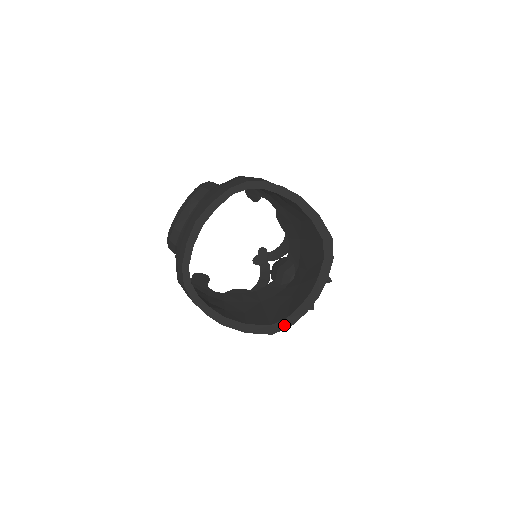
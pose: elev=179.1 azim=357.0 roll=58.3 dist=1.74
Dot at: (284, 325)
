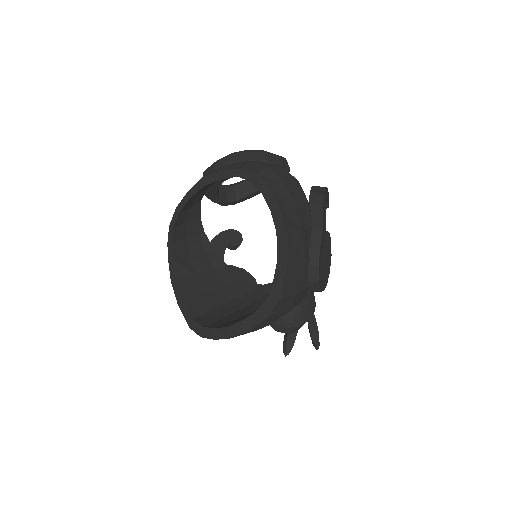
Dot at: (198, 330)
